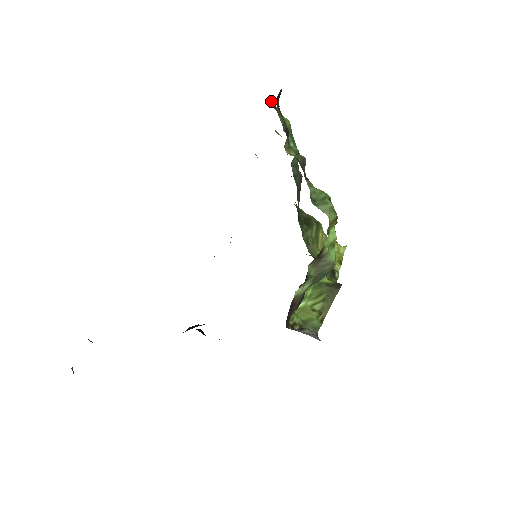
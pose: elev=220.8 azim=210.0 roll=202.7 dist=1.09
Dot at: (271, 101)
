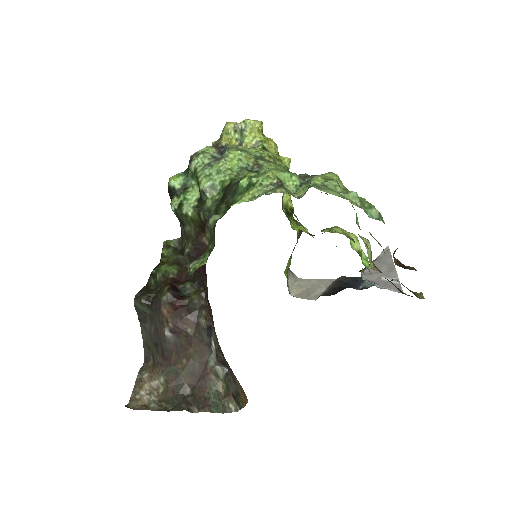
Dot at: occluded
